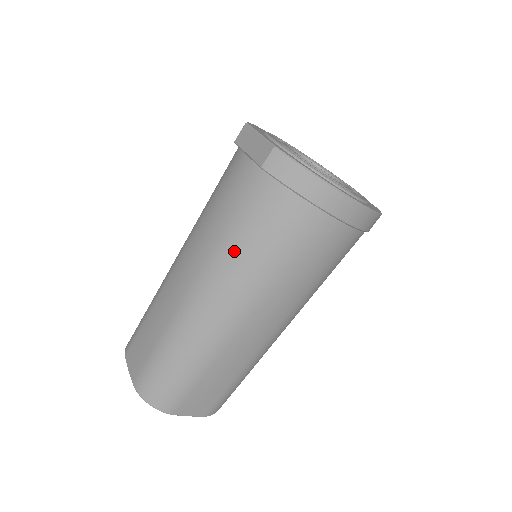
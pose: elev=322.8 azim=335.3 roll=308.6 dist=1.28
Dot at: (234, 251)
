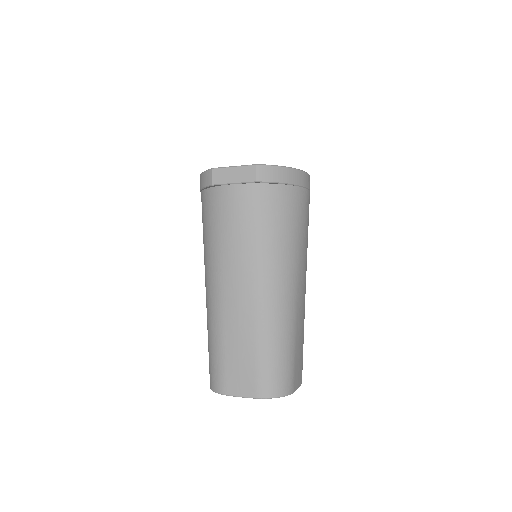
Dot at: (270, 244)
